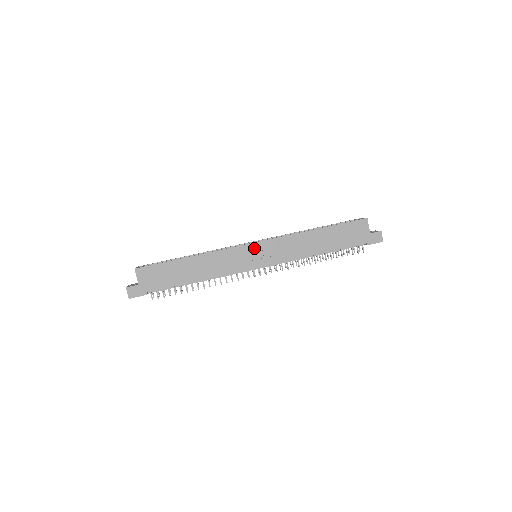
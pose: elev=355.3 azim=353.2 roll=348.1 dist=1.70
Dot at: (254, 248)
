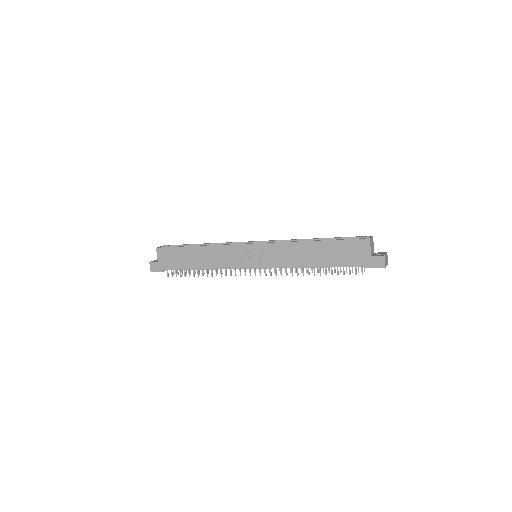
Dot at: (251, 249)
